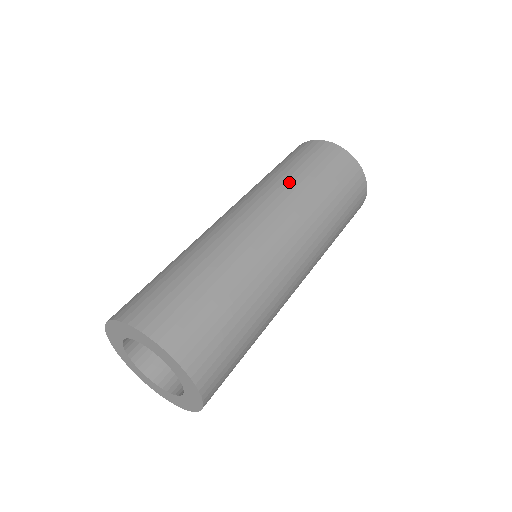
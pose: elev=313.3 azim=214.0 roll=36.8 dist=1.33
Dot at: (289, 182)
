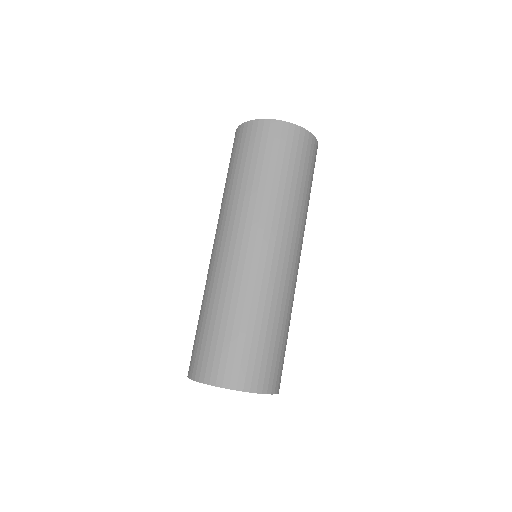
Dot at: (292, 200)
